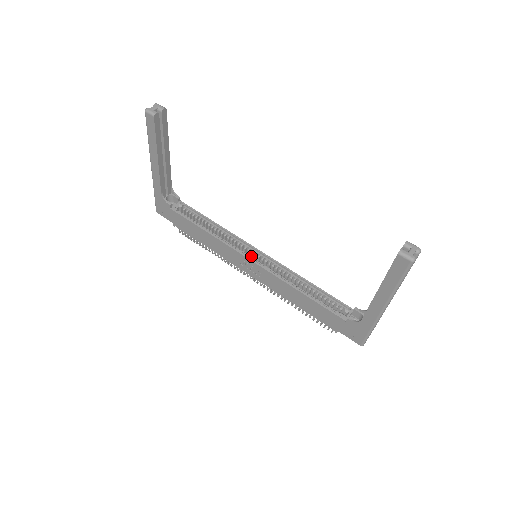
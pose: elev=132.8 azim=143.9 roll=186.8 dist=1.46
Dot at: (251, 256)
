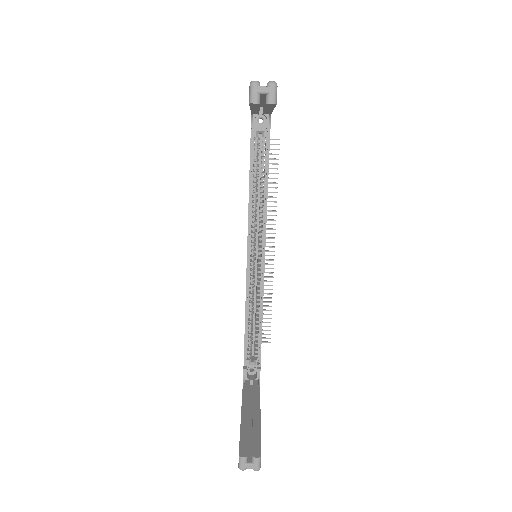
Dot at: (258, 247)
